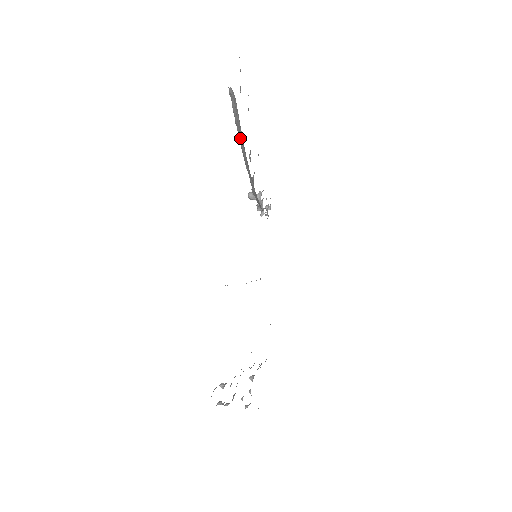
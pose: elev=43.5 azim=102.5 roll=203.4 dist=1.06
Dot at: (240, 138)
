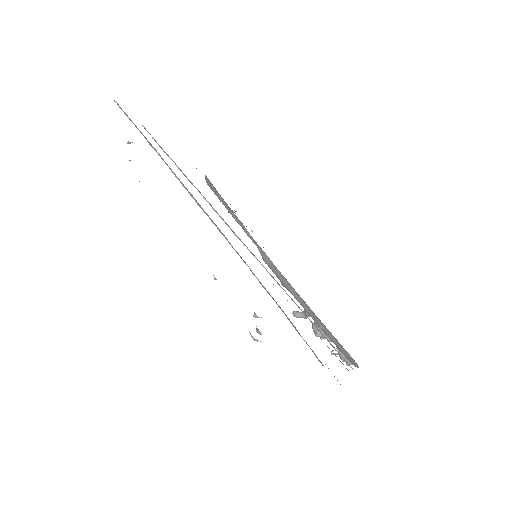
Dot at: (218, 196)
